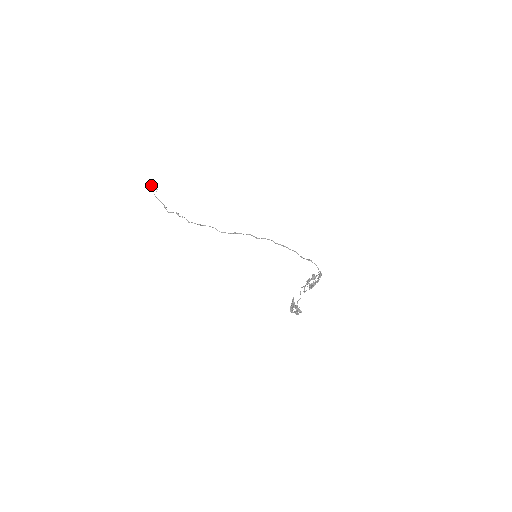
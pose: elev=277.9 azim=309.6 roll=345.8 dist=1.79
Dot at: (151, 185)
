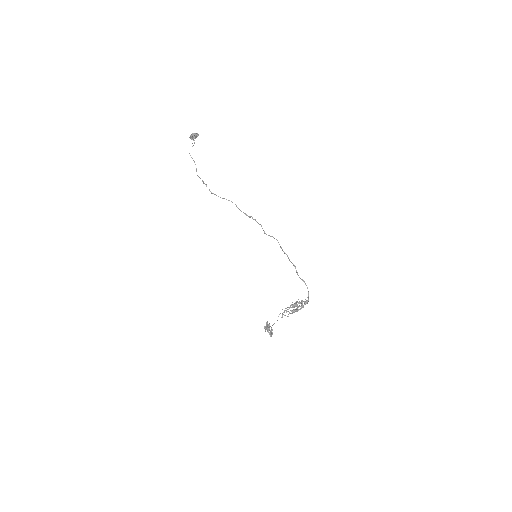
Dot at: (190, 136)
